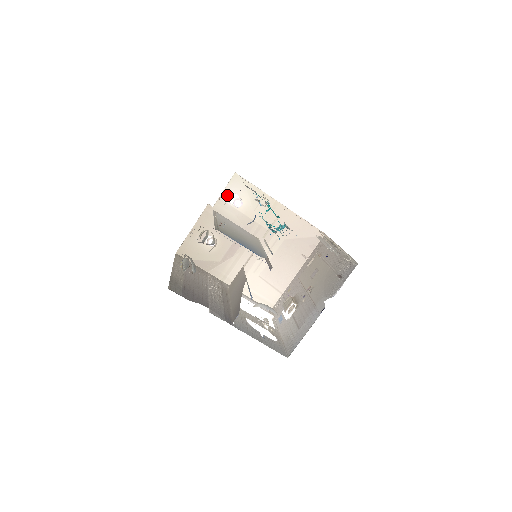
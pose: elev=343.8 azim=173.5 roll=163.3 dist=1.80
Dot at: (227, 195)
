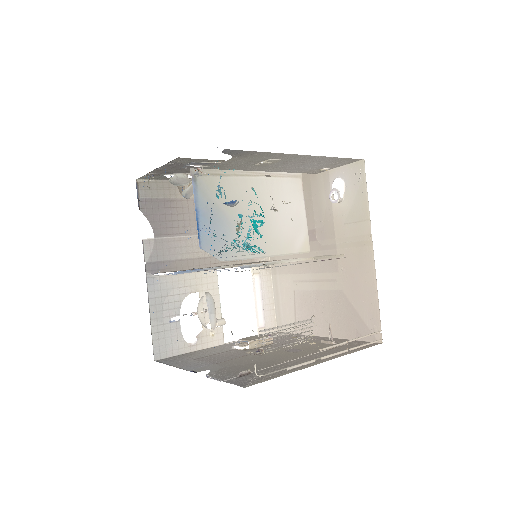
Dot at: (337, 176)
